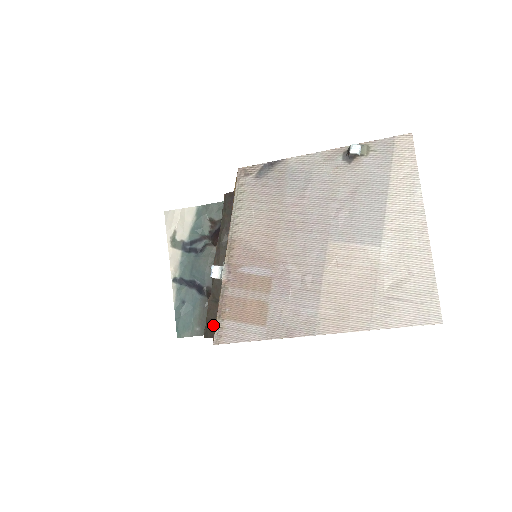
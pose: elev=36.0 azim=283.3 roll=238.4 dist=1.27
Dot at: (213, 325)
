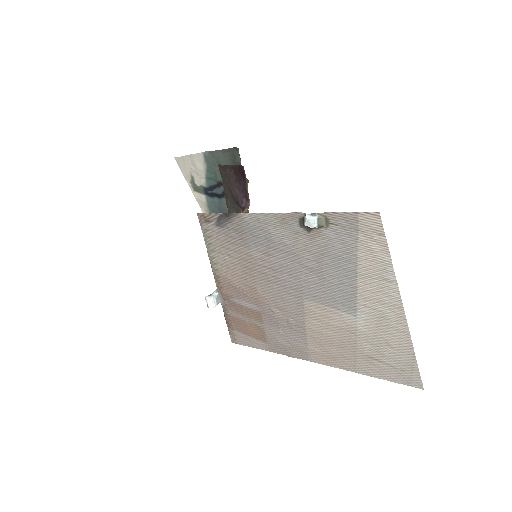
Dot at: occluded
